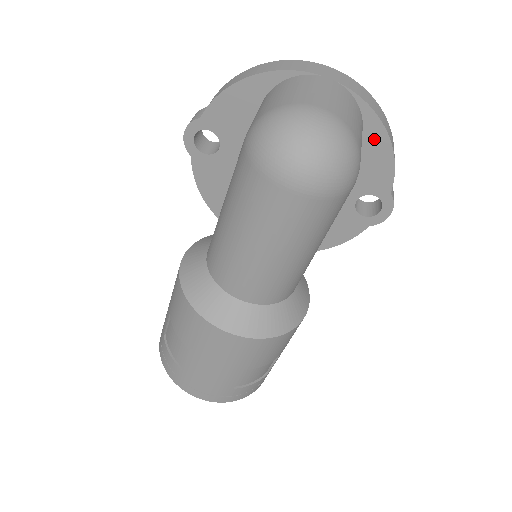
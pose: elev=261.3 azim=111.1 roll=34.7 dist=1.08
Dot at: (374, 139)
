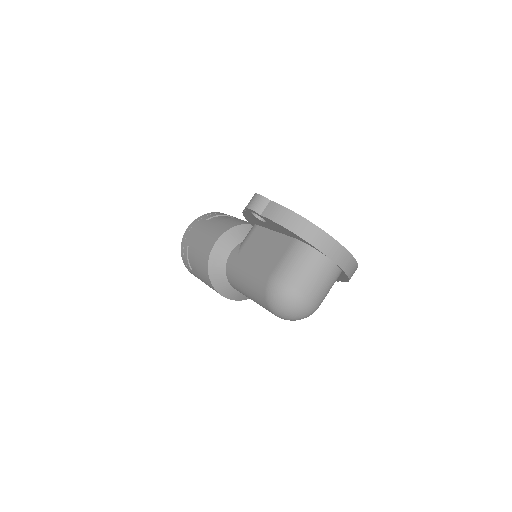
Dot at: (342, 276)
